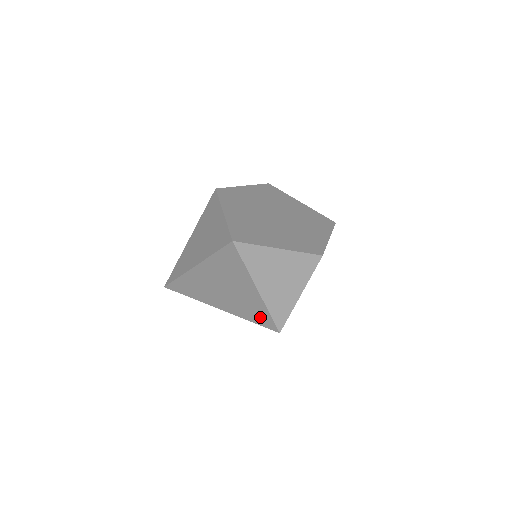
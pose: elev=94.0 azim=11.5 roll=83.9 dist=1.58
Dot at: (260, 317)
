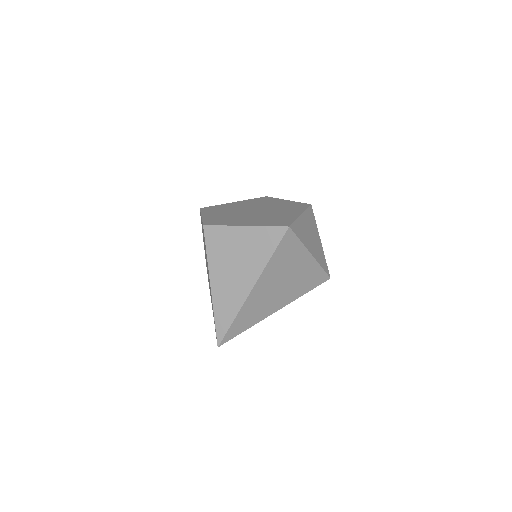
Dot at: (314, 280)
